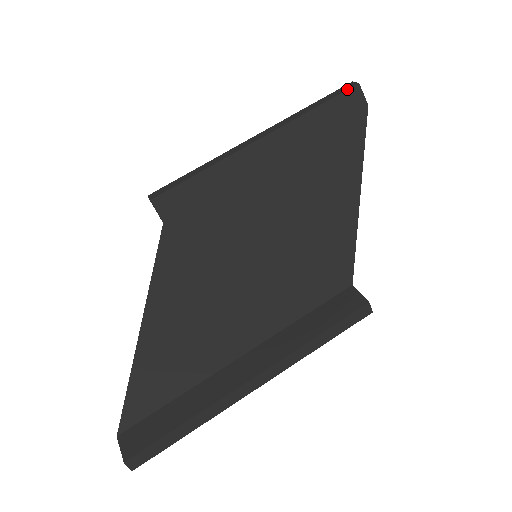
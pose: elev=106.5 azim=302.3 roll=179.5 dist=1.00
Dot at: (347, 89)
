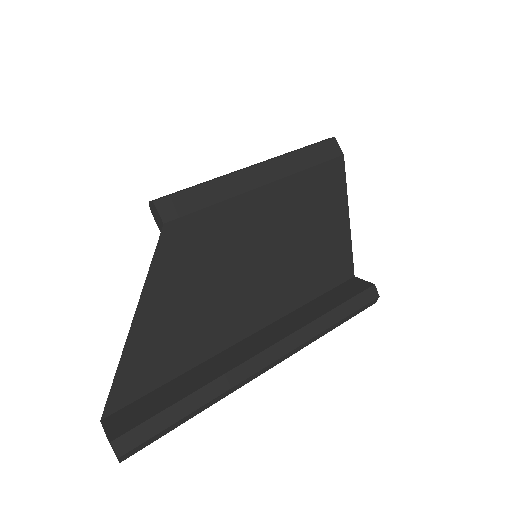
Dot at: (325, 140)
